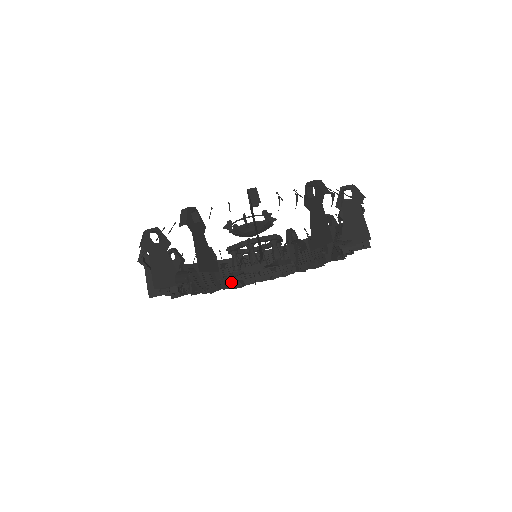
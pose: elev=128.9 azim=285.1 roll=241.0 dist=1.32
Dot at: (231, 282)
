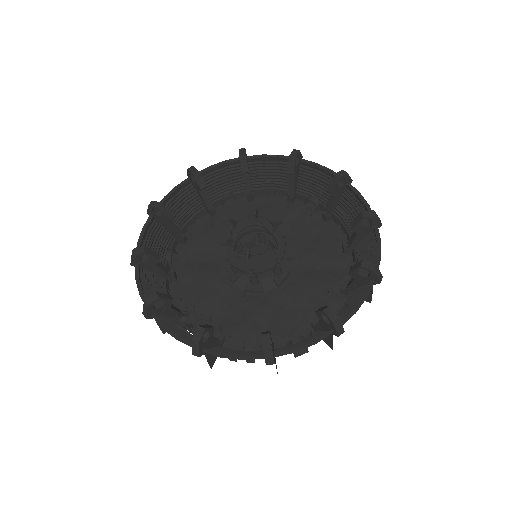
Dot at: (167, 262)
